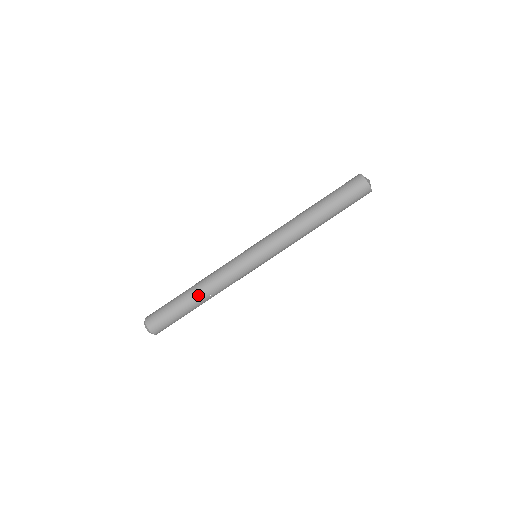
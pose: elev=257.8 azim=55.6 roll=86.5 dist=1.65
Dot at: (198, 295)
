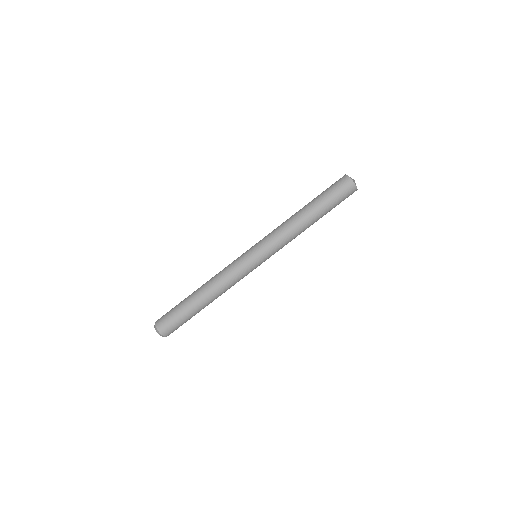
Dot at: (207, 299)
